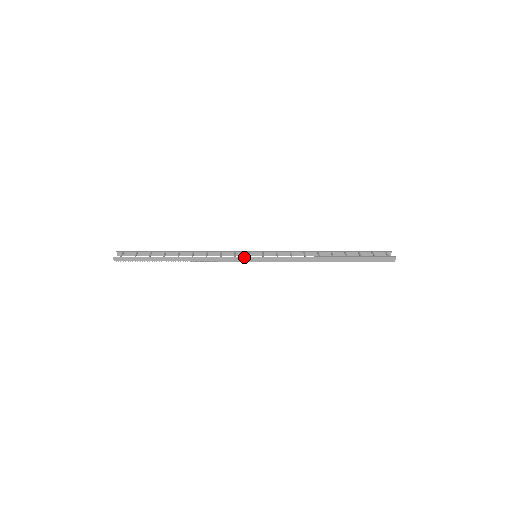
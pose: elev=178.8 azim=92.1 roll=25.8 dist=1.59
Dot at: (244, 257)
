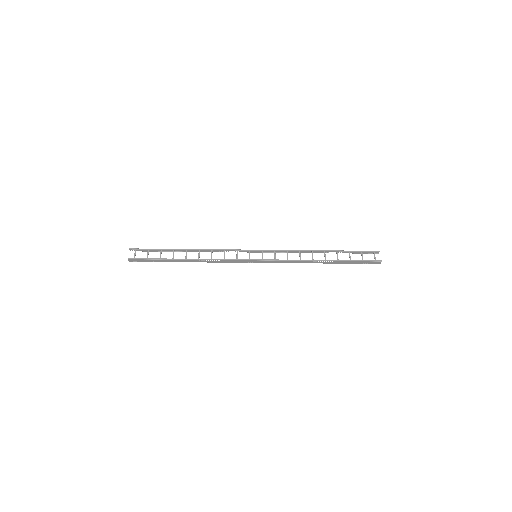
Dot at: (245, 260)
